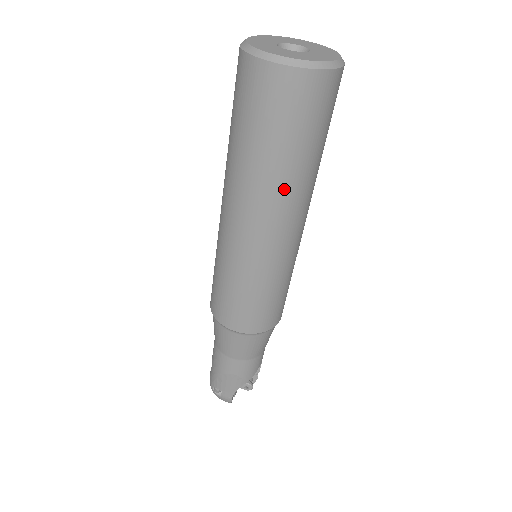
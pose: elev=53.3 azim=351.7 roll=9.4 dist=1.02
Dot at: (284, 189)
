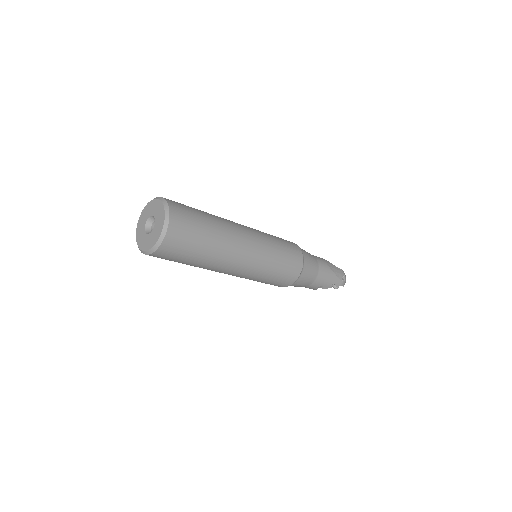
Dot at: occluded
